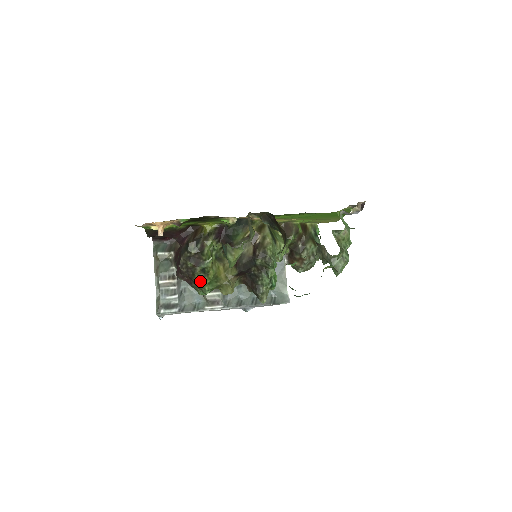
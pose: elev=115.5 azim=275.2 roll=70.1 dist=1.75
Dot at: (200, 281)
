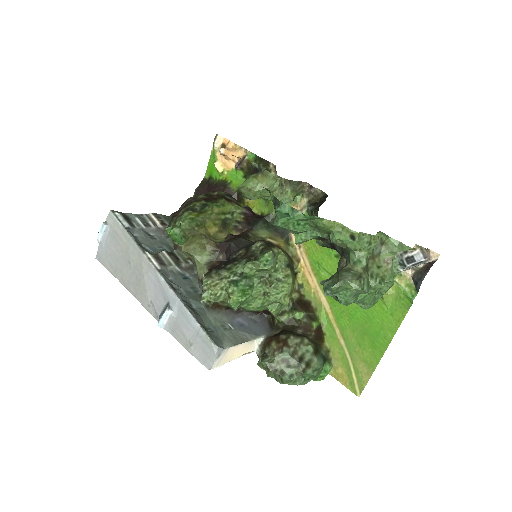
Dot at: (188, 209)
